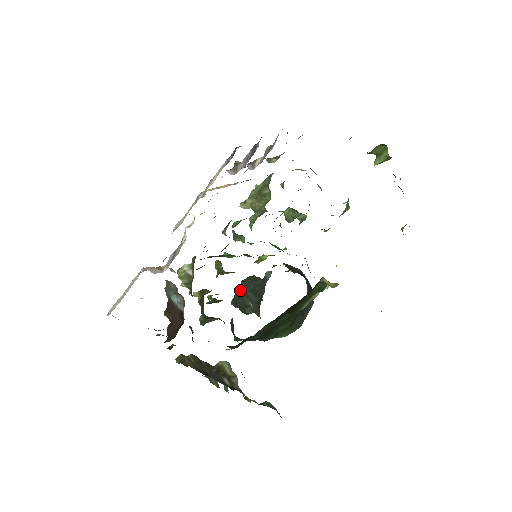
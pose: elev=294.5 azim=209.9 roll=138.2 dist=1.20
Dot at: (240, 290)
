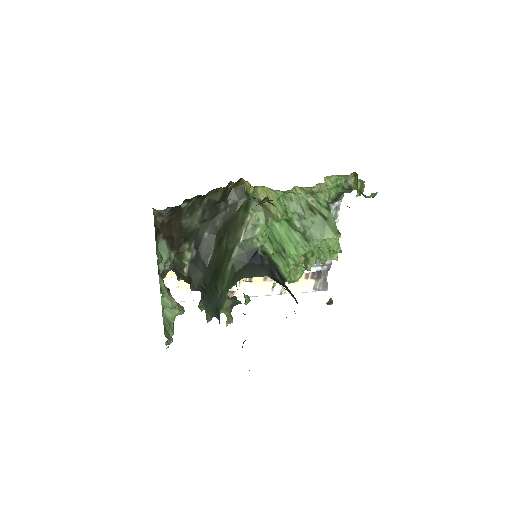
Dot at: occluded
